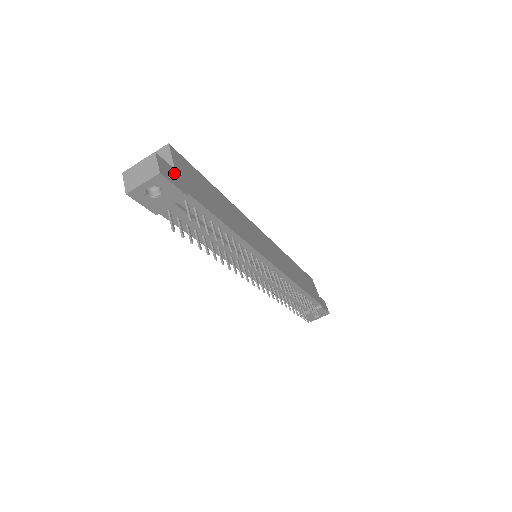
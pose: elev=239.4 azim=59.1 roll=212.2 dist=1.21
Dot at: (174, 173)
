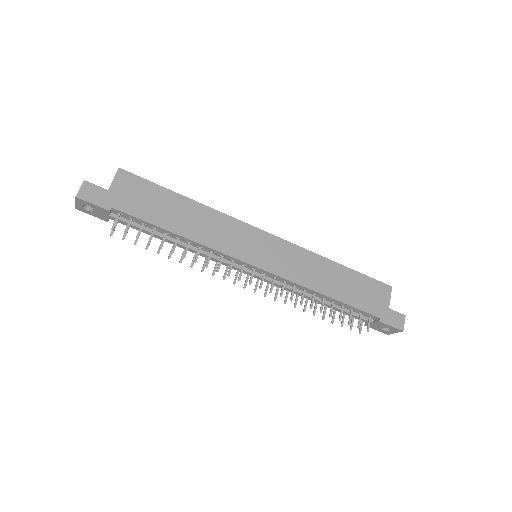
Dot at: (103, 193)
